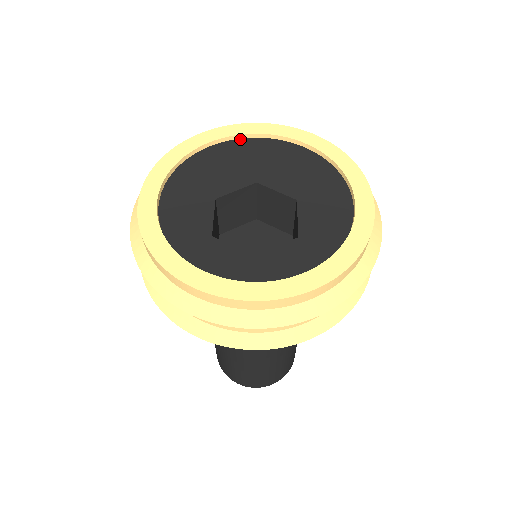
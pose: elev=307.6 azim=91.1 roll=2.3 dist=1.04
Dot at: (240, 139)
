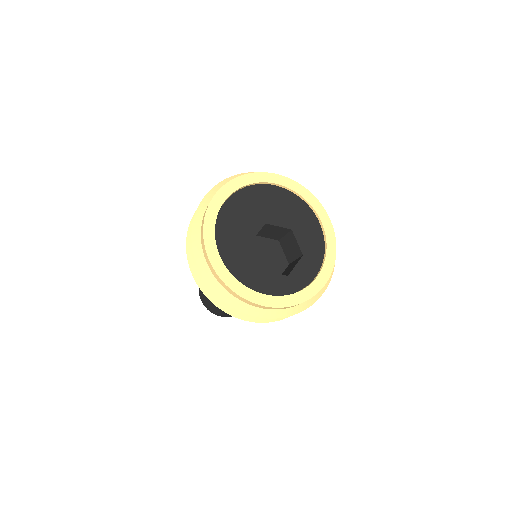
Dot at: (240, 190)
